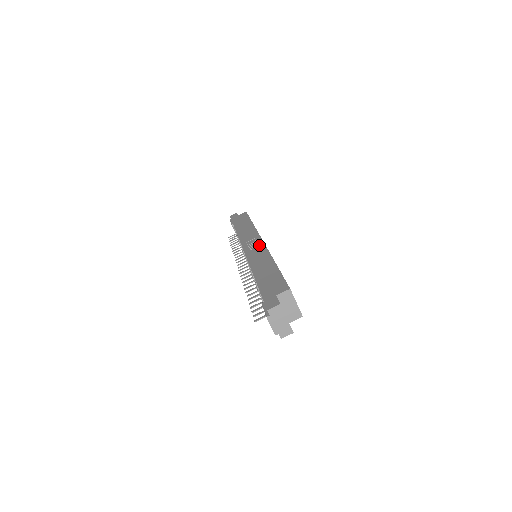
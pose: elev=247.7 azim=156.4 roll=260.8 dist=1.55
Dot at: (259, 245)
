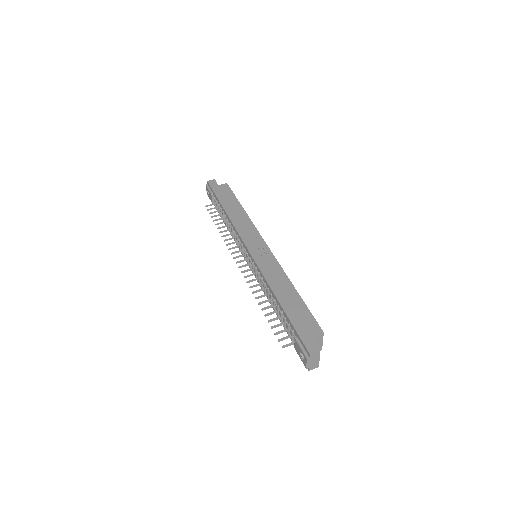
Dot at: (266, 252)
